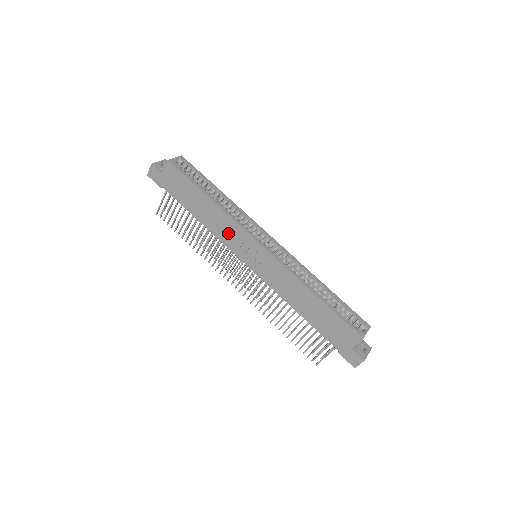
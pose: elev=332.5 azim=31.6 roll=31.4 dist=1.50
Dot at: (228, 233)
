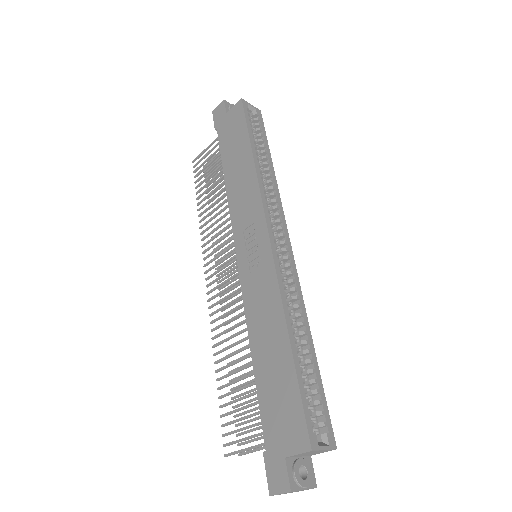
Dot at: (244, 206)
